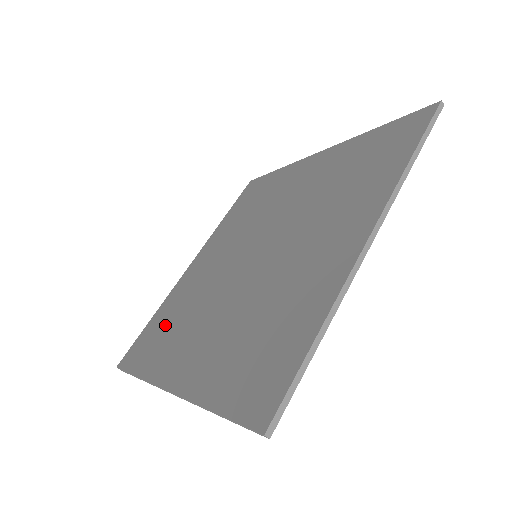
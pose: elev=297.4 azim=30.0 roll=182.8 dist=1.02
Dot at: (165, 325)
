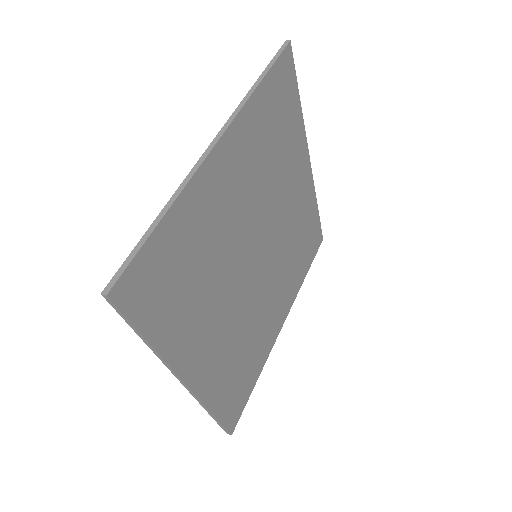
Dot at: occluded
